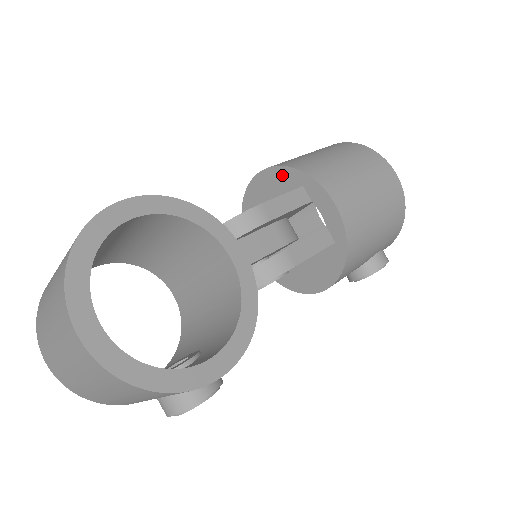
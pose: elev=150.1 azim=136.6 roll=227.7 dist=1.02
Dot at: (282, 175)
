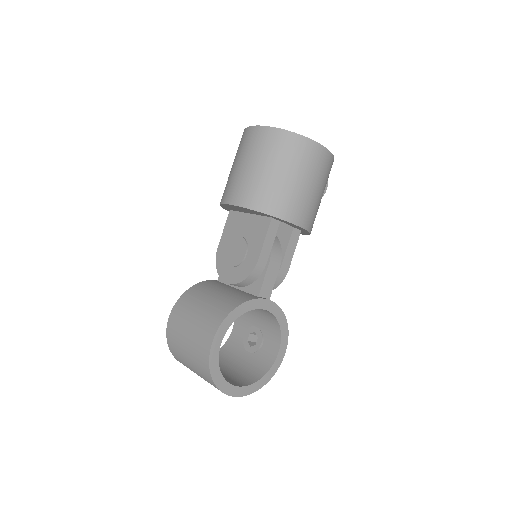
Dot at: (253, 211)
